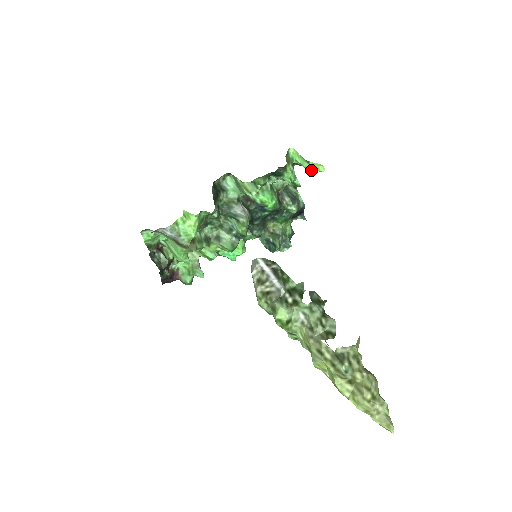
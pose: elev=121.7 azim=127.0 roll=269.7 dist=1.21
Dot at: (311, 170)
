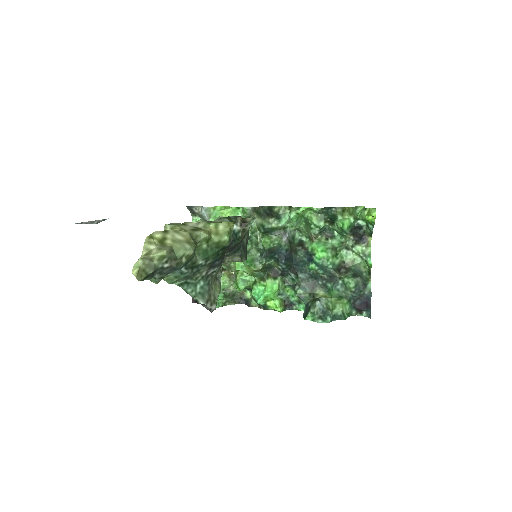
Dot at: (366, 217)
